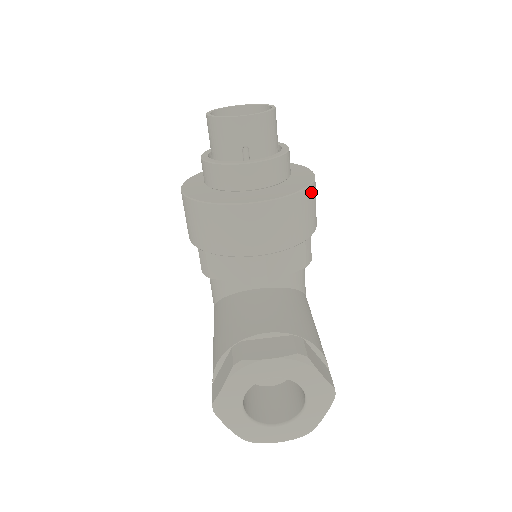
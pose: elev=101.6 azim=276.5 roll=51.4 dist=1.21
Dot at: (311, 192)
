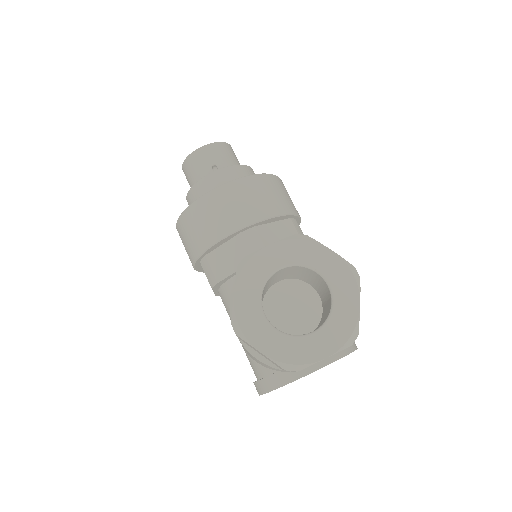
Dot at: (279, 181)
